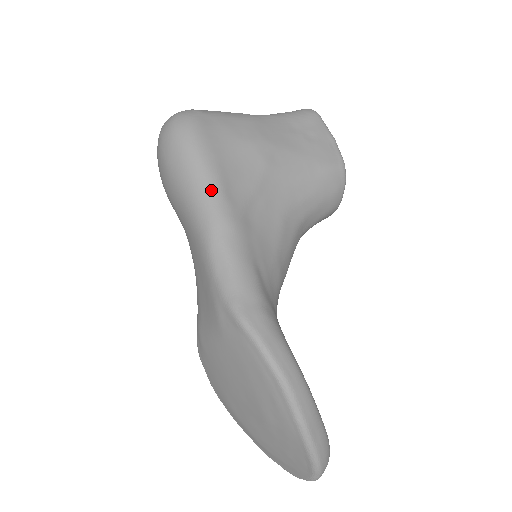
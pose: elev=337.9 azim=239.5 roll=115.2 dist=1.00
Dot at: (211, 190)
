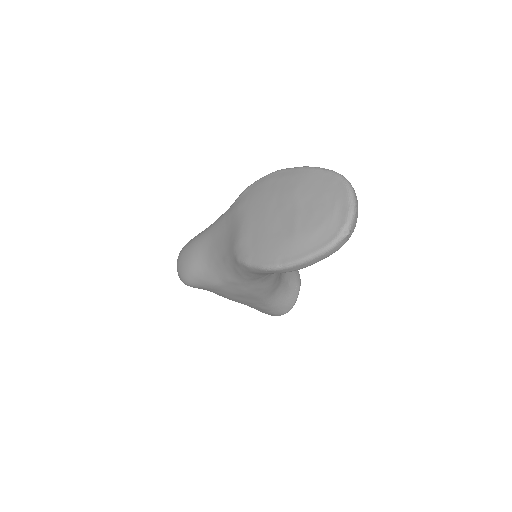
Dot at: occluded
